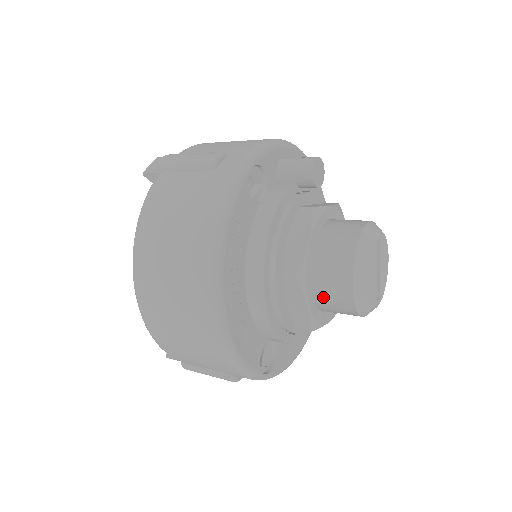
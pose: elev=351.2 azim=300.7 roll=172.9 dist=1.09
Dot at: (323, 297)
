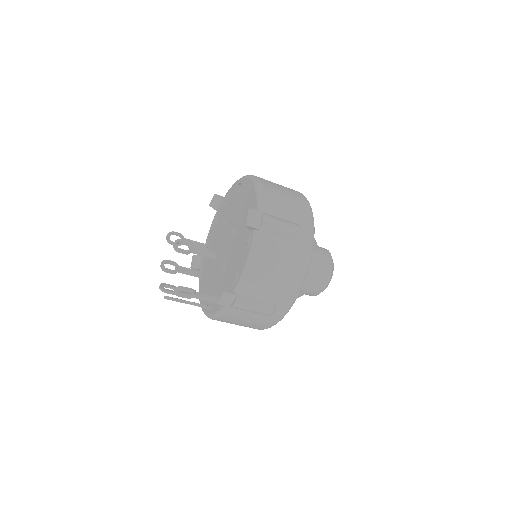
Dot at: occluded
